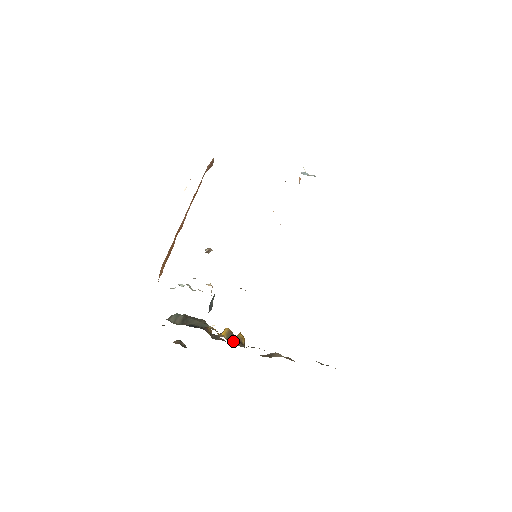
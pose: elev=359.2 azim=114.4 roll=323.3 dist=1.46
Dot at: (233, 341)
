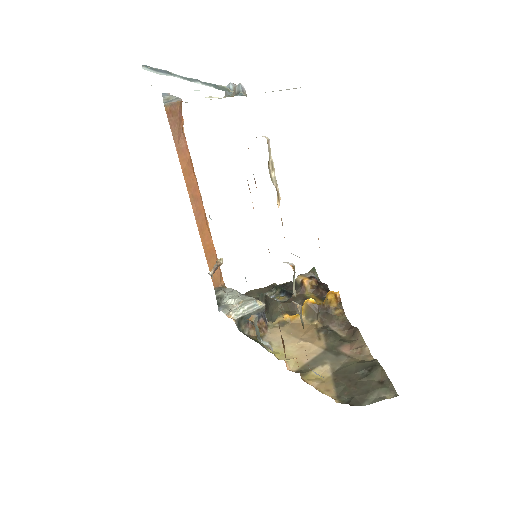
Dot at: (315, 316)
